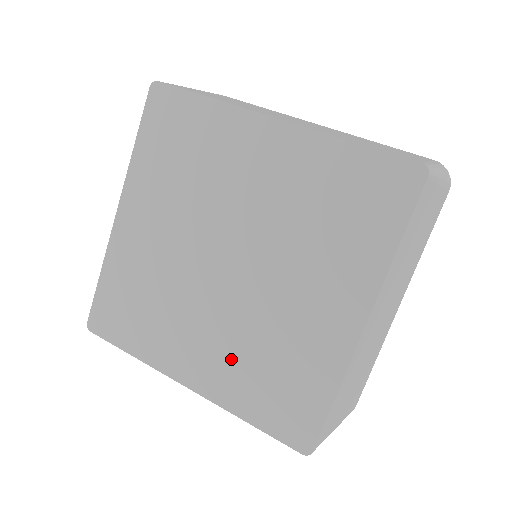
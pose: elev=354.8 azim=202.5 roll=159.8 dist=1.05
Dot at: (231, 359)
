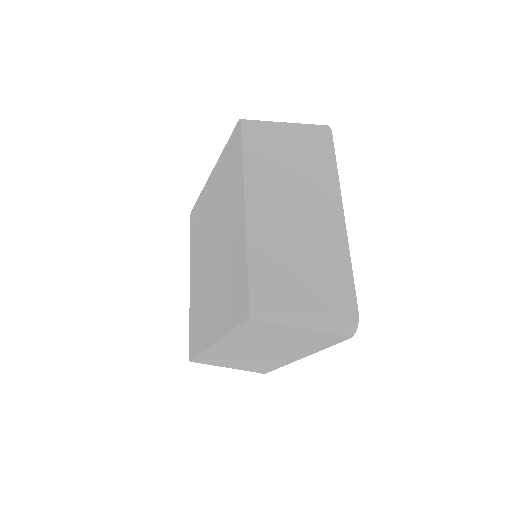
Dot at: (221, 300)
